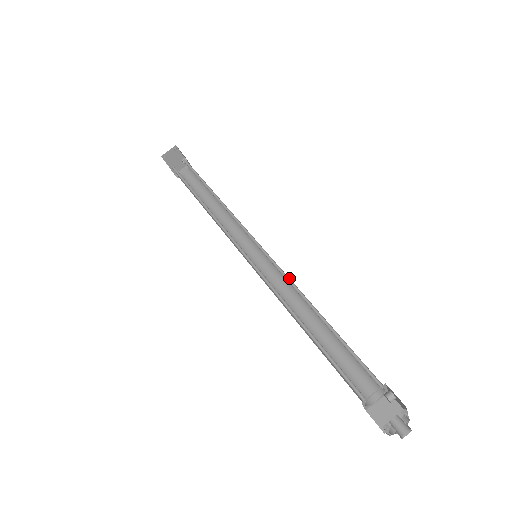
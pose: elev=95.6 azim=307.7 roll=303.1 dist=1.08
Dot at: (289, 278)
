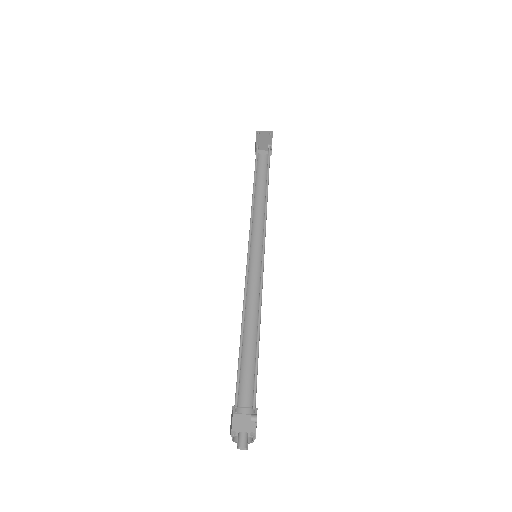
Dot at: occluded
